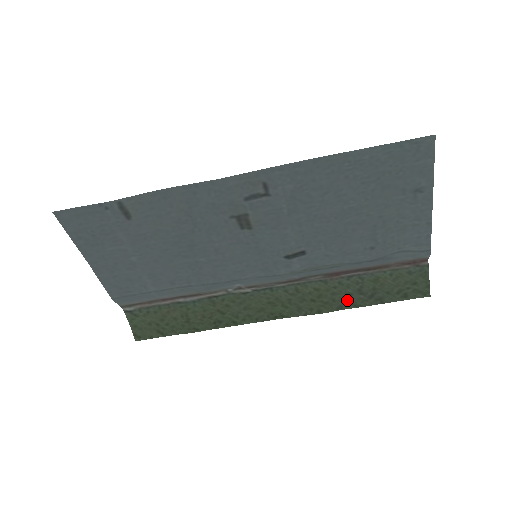
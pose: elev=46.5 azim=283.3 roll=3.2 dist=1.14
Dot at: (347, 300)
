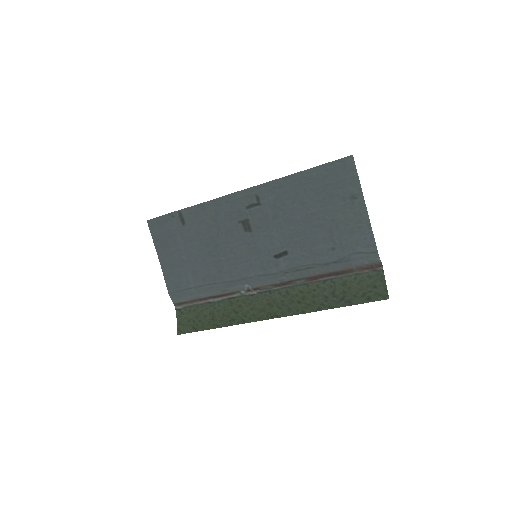
Dot at: (324, 302)
